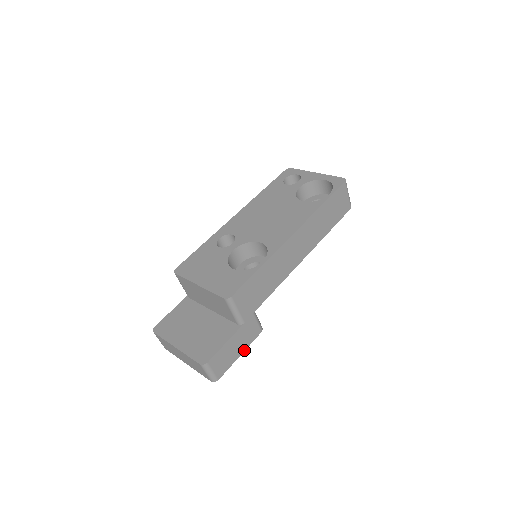
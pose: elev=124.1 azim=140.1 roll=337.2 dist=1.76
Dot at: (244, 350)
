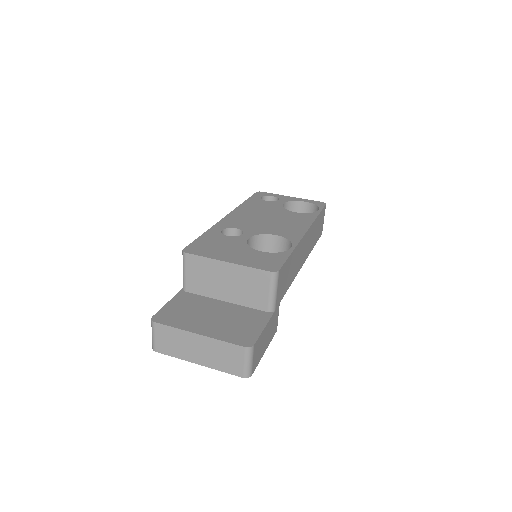
Dot at: (267, 346)
